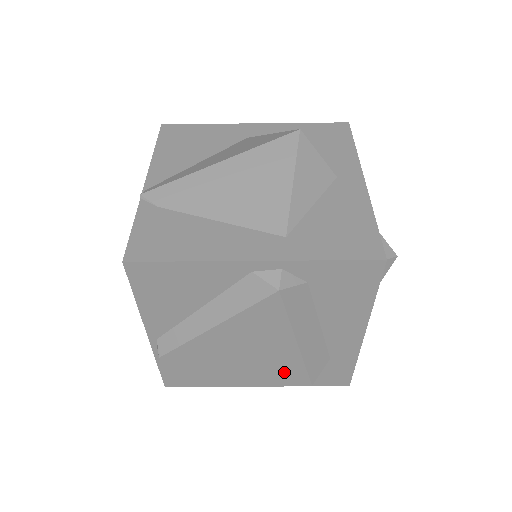
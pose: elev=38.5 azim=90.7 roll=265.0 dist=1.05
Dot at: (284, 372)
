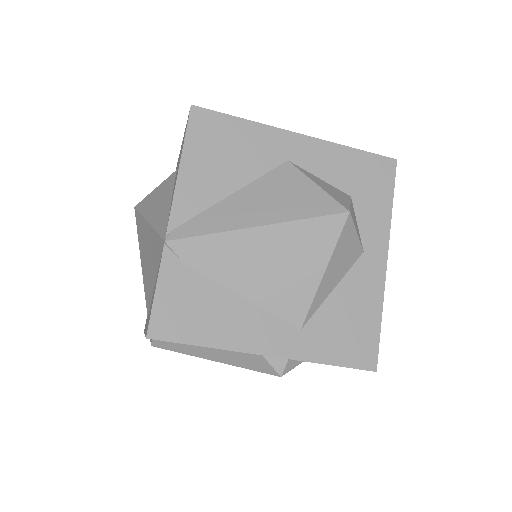
Dot at: occluded
